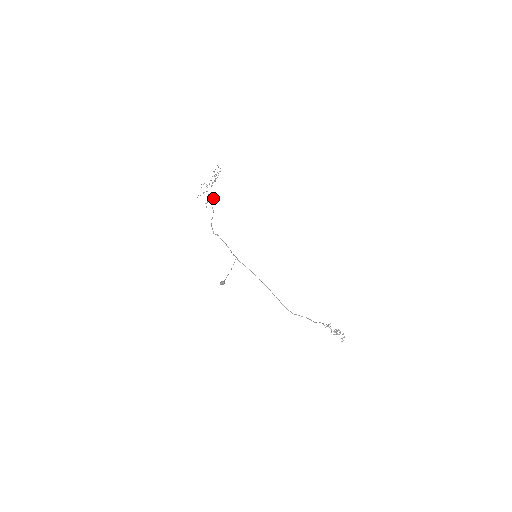
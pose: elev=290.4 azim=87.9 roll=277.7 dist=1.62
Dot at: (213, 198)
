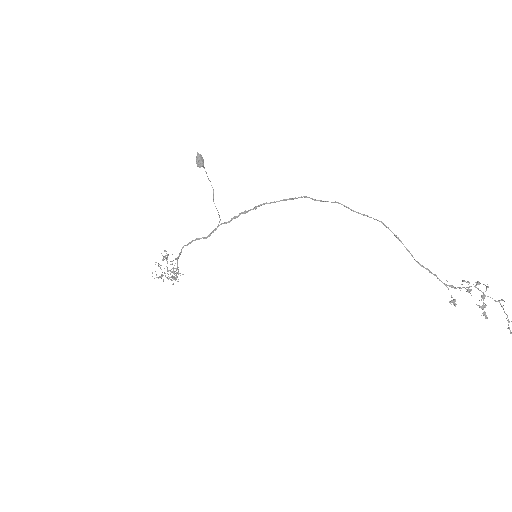
Dot at: (175, 280)
